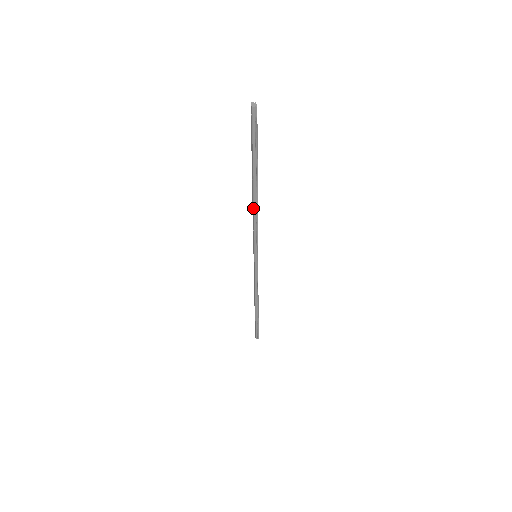
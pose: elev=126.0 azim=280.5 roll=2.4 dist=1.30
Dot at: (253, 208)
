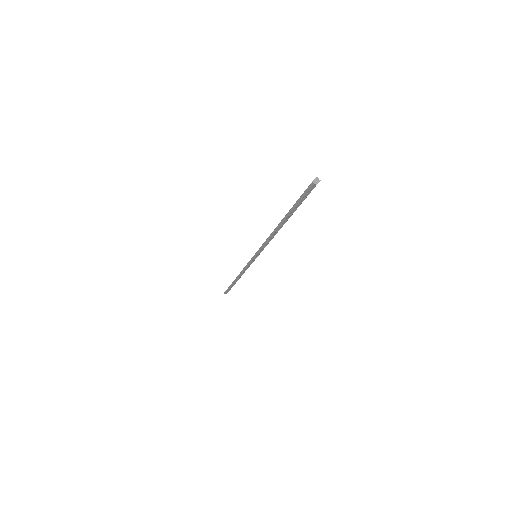
Dot at: (272, 232)
